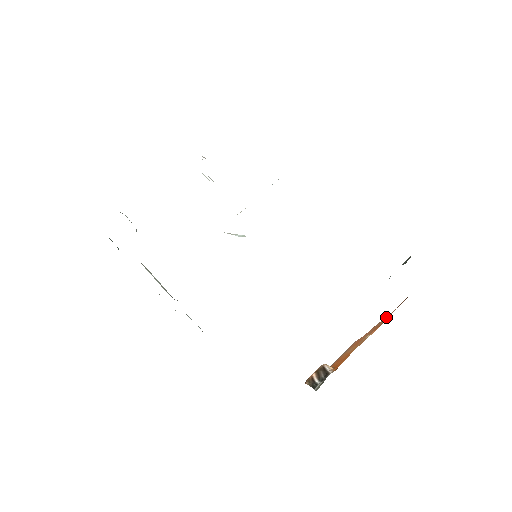
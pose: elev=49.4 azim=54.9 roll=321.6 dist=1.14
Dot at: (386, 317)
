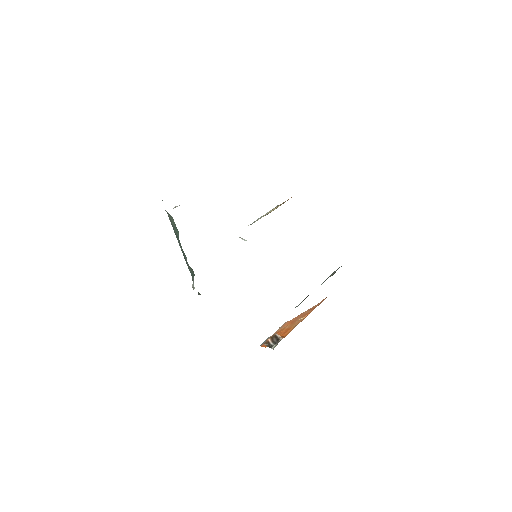
Dot at: (311, 308)
